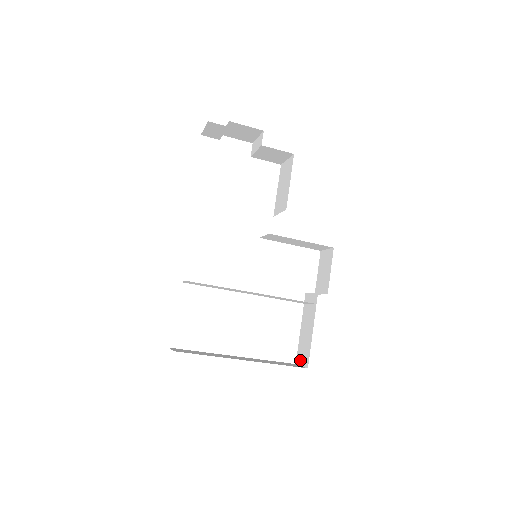
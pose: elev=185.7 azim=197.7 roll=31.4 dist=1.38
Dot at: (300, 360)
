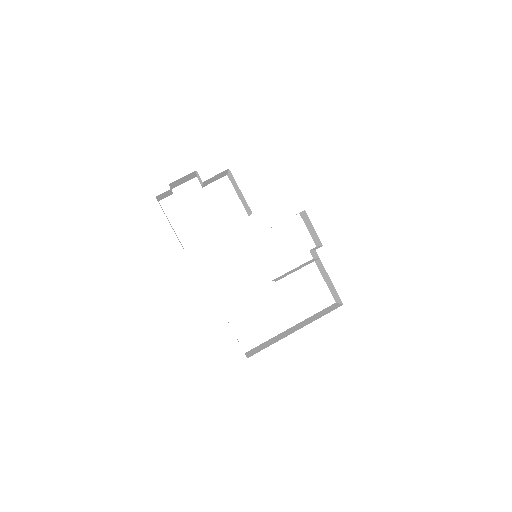
Dot at: (336, 300)
